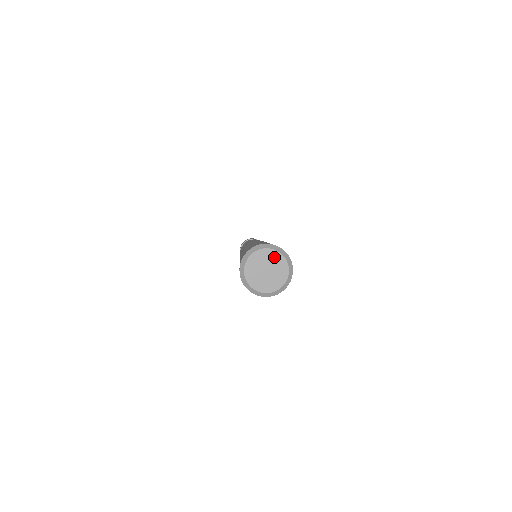
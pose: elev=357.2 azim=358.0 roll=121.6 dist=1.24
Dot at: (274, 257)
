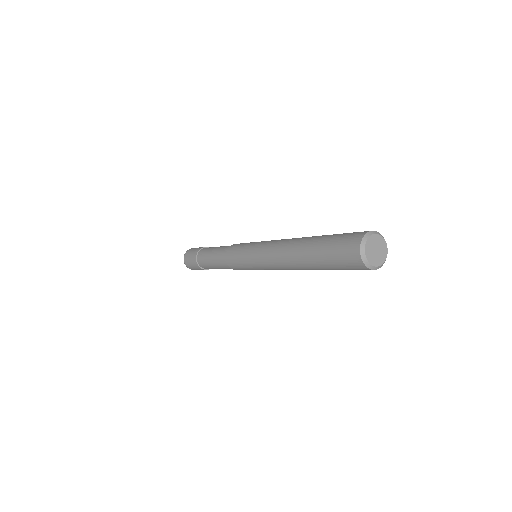
Dot at: (380, 240)
